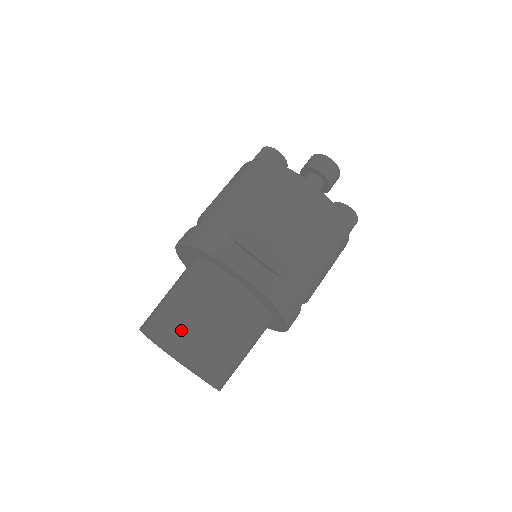
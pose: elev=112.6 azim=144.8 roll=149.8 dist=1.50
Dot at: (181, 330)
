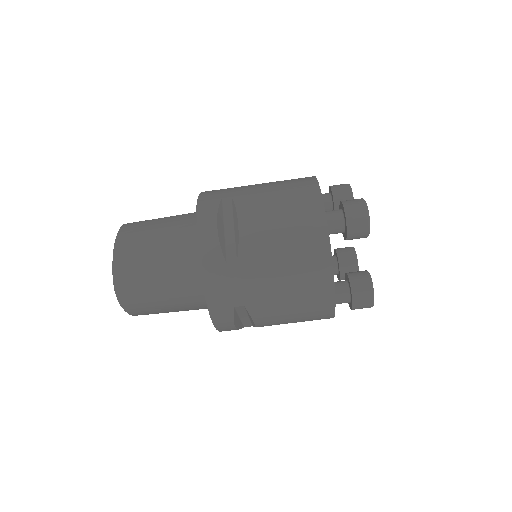
Dot at: (144, 308)
